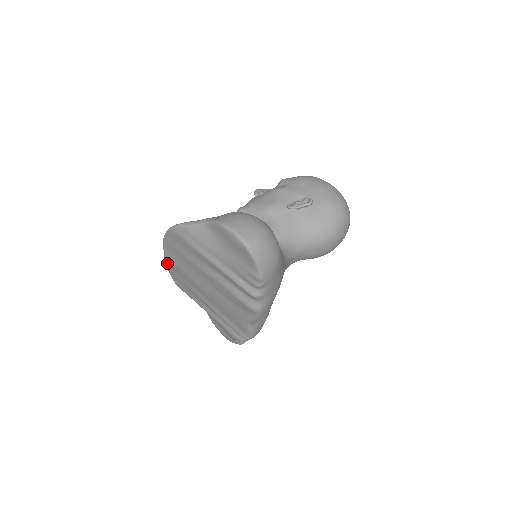
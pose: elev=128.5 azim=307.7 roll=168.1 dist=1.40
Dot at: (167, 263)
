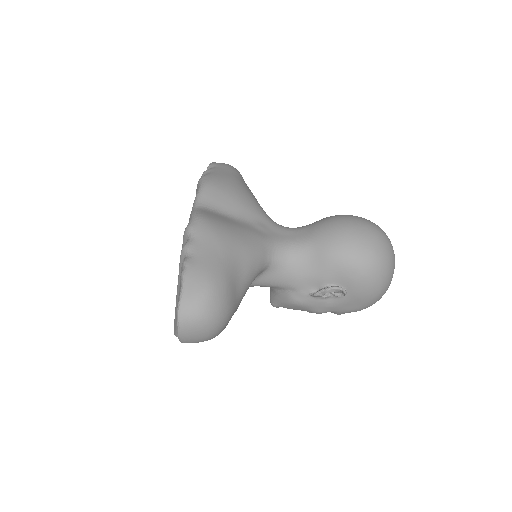
Dot at: occluded
